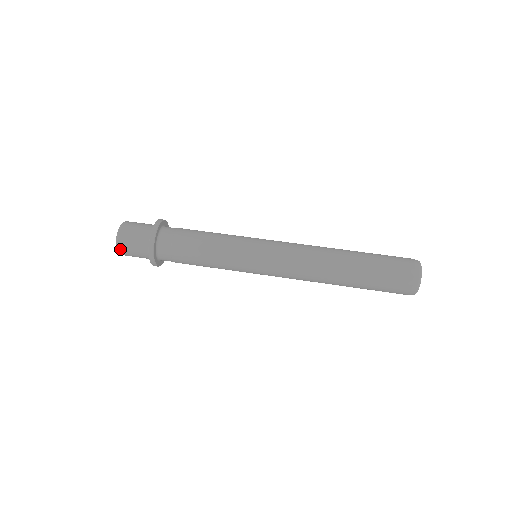
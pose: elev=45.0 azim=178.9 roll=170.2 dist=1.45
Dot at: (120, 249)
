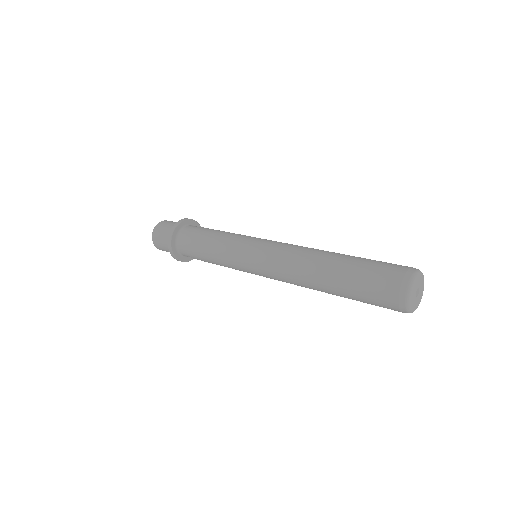
Dot at: (158, 248)
